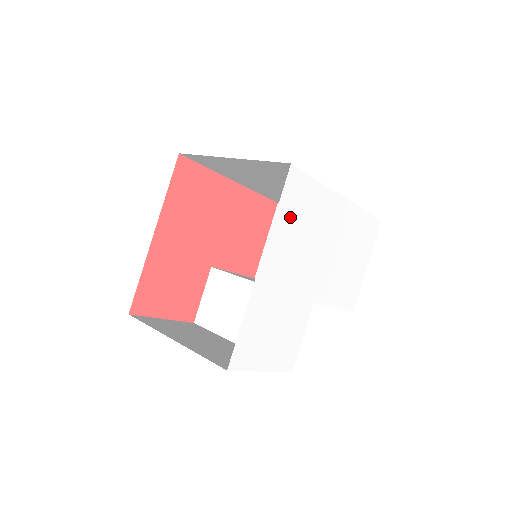
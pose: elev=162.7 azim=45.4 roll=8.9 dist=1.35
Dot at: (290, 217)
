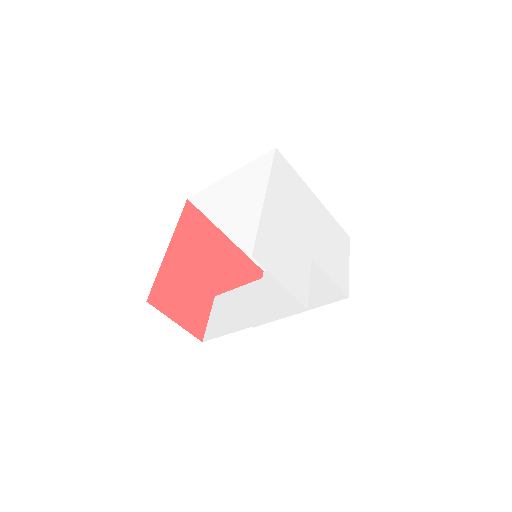
Dot at: (281, 180)
